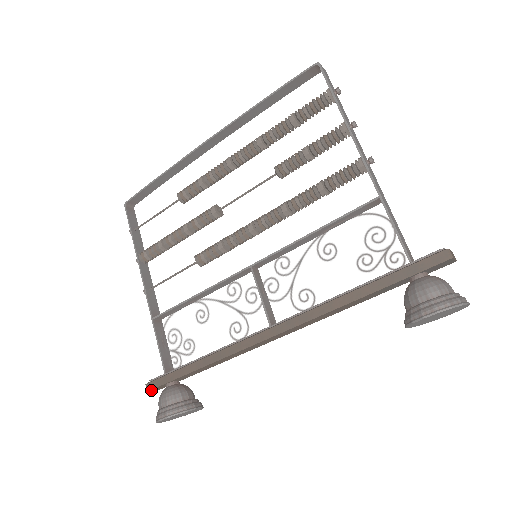
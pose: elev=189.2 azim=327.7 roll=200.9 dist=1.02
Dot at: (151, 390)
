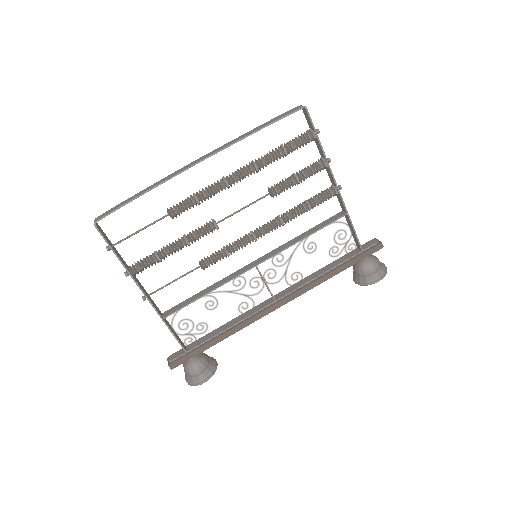
Dot at: (174, 367)
